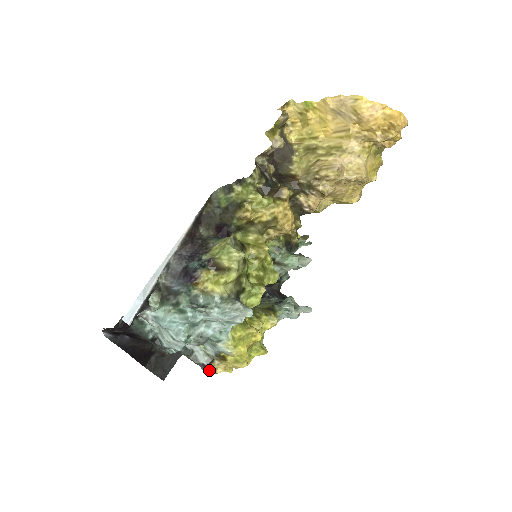
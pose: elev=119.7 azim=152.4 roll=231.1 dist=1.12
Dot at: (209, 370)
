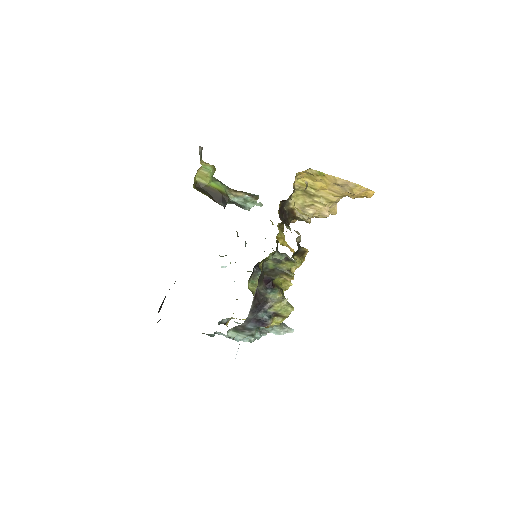
Dot at: occluded
